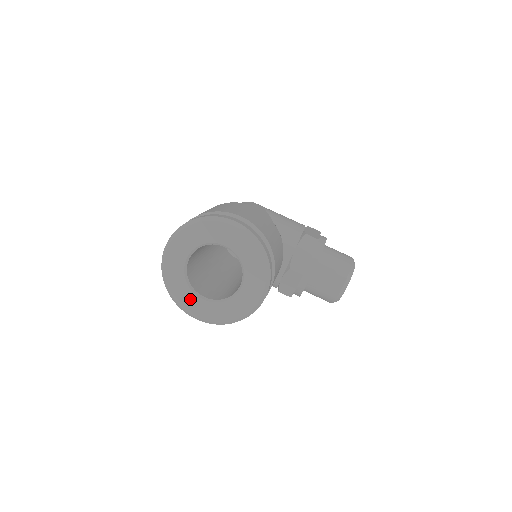
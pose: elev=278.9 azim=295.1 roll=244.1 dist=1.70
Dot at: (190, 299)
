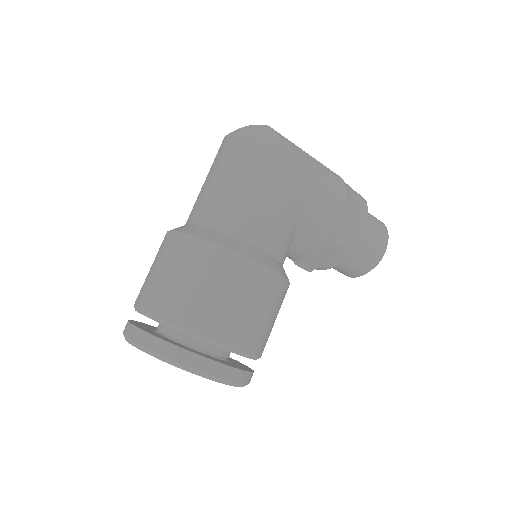
Dot at: occluded
